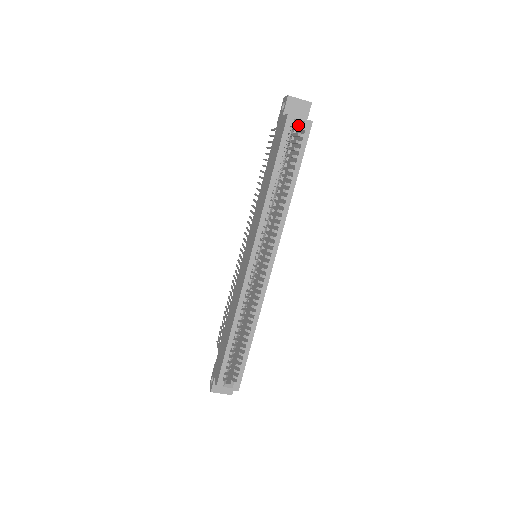
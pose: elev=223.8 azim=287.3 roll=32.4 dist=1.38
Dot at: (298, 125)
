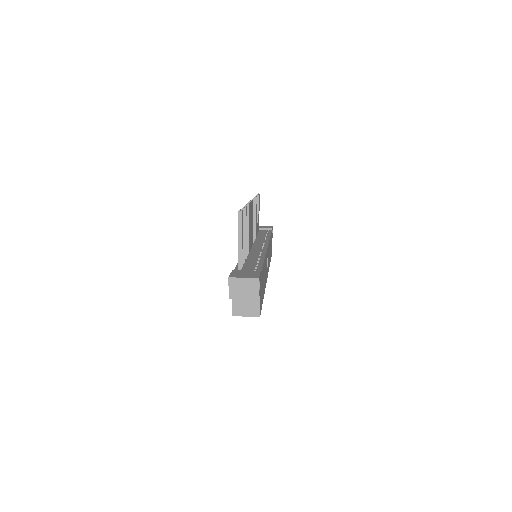
Dot at: (249, 303)
